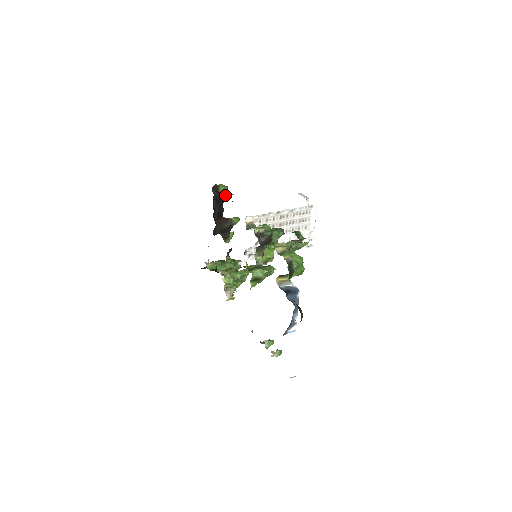
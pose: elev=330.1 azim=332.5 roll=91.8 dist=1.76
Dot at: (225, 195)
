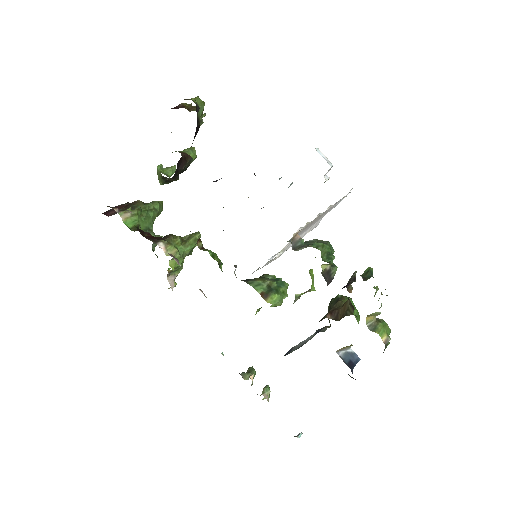
Dot at: (201, 121)
